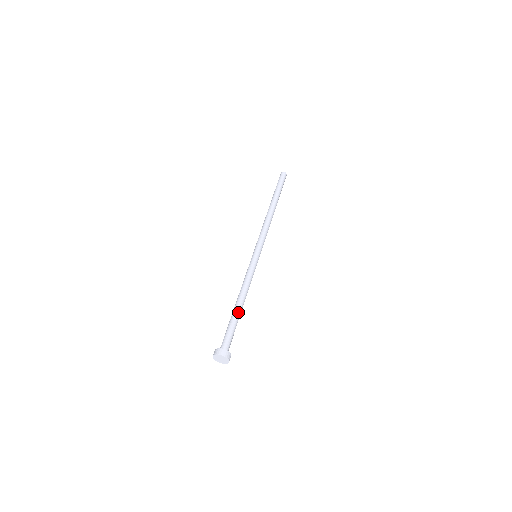
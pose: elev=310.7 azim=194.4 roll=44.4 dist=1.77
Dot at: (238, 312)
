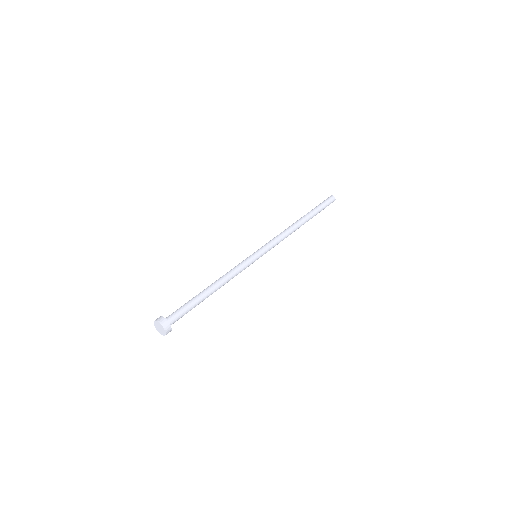
Dot at: (201, 293)
